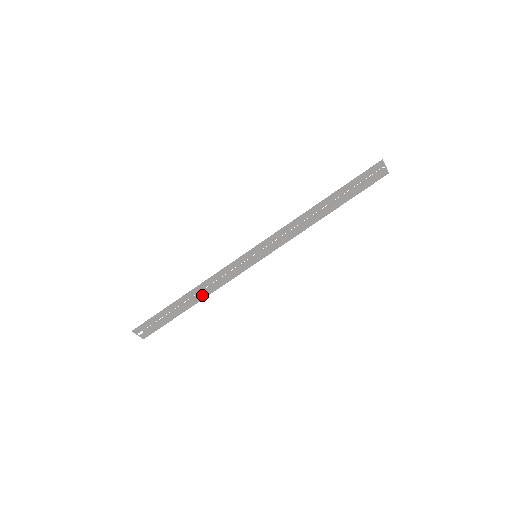
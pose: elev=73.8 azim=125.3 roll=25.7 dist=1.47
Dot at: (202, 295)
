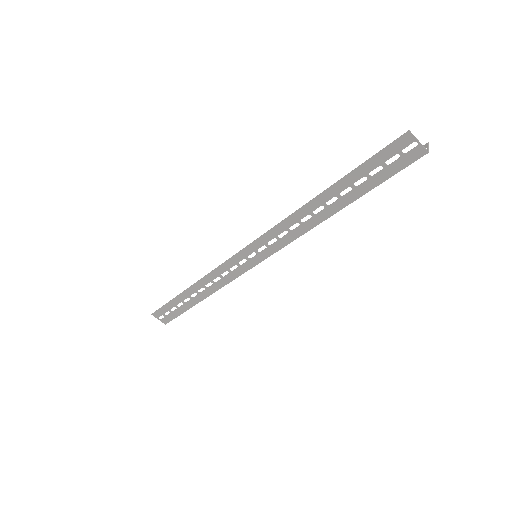
Dot at: (207, 291)
